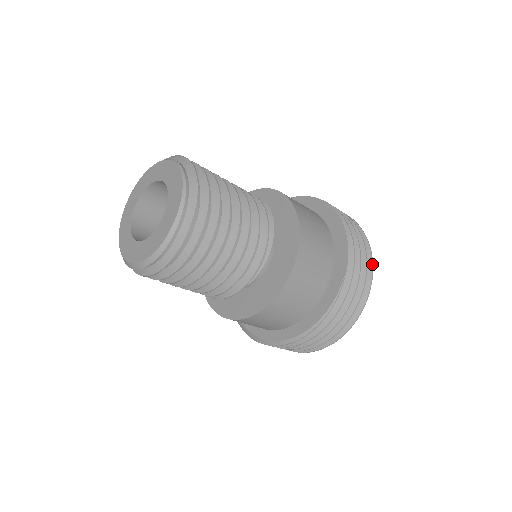
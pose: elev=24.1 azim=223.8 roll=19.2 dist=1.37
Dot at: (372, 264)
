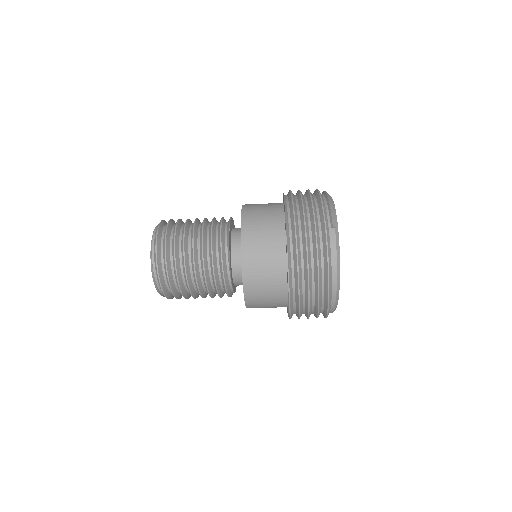
Dot at: (327, 256)
